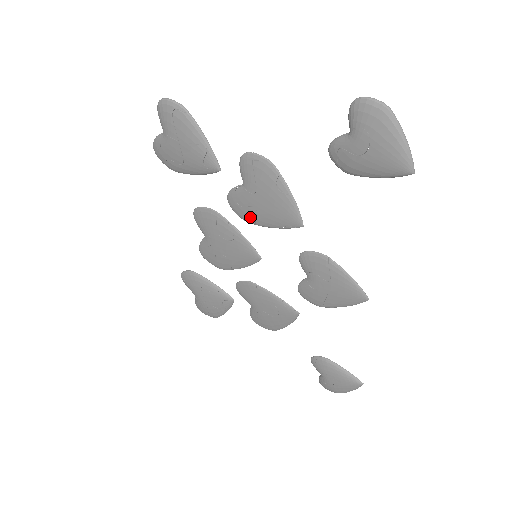
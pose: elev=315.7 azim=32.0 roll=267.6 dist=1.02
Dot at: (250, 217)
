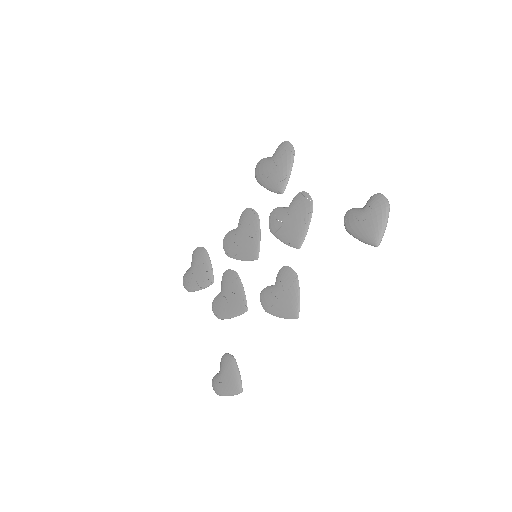
Dot at: (275, 228)
